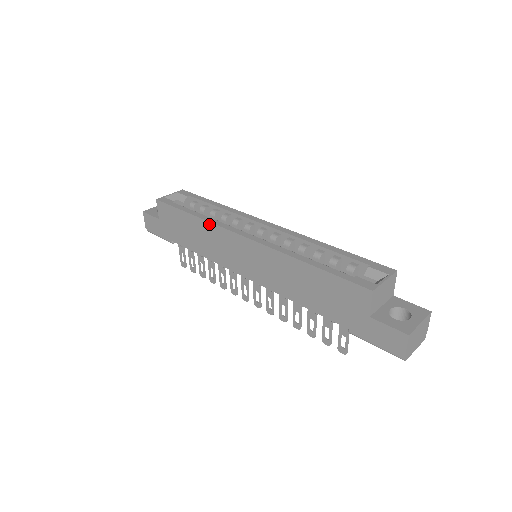
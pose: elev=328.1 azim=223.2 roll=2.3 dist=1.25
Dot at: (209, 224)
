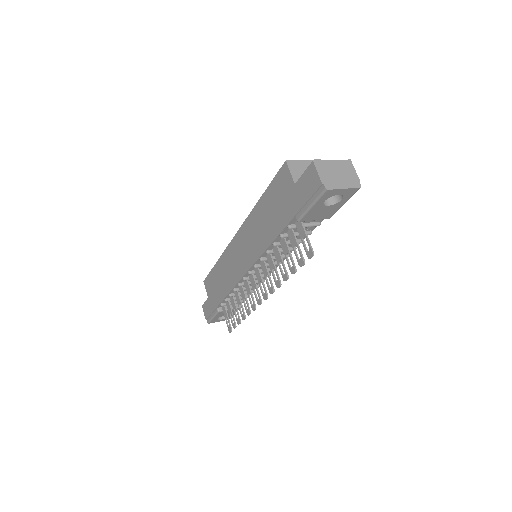
Dot at: (223, 255)
